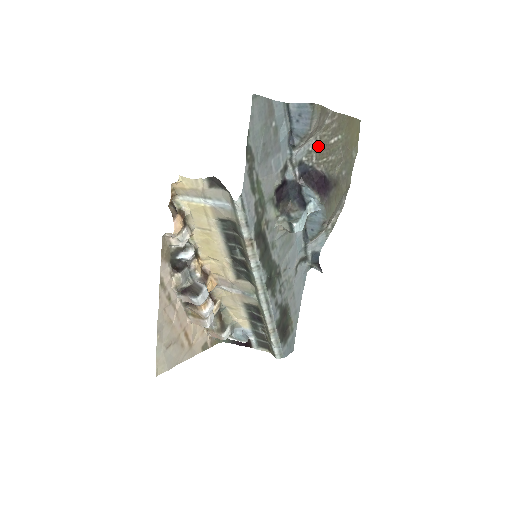
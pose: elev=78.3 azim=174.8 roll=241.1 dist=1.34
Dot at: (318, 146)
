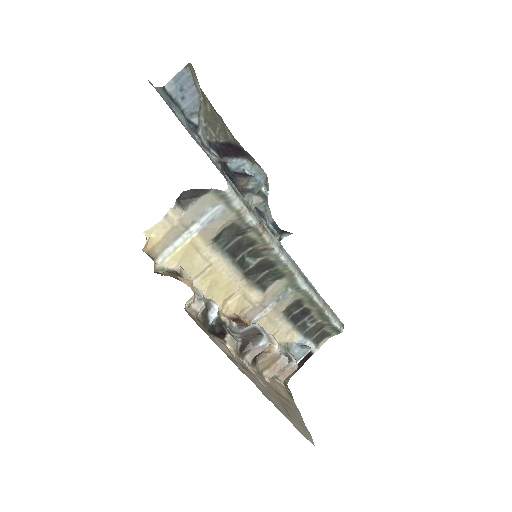
Dot at: (206, 119)
